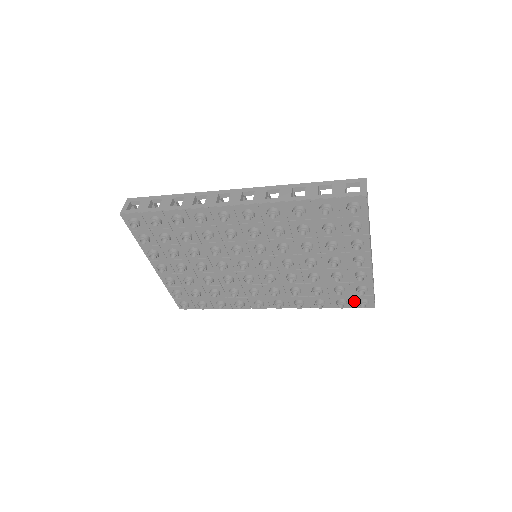
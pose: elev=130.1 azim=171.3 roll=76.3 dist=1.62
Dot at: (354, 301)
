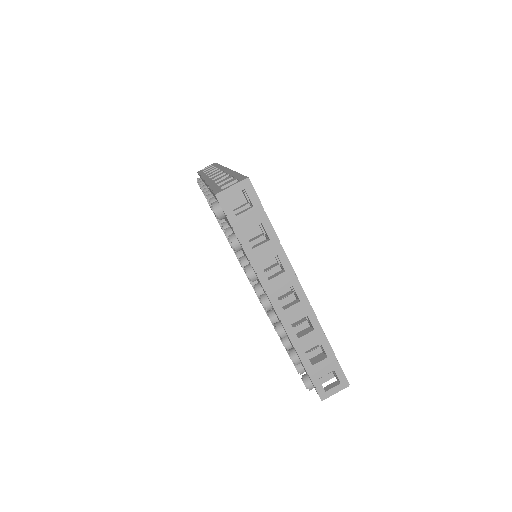
Dot at: occluded
